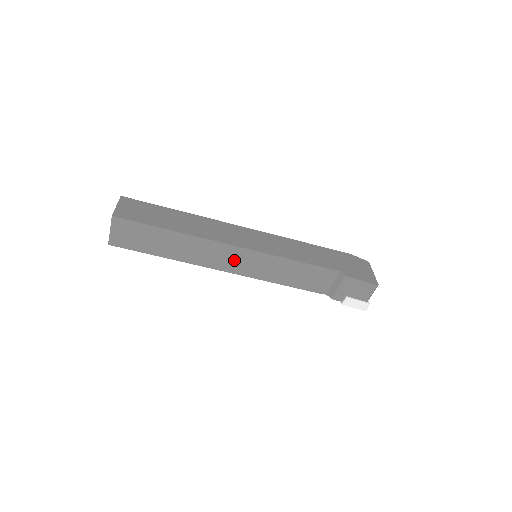
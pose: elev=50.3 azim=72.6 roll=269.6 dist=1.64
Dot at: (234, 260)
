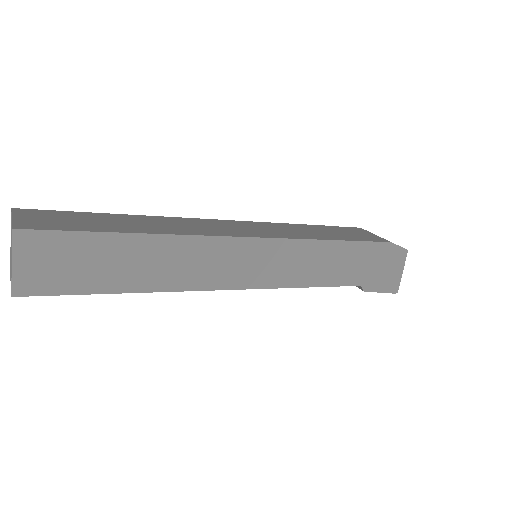
Dot at: occluded
